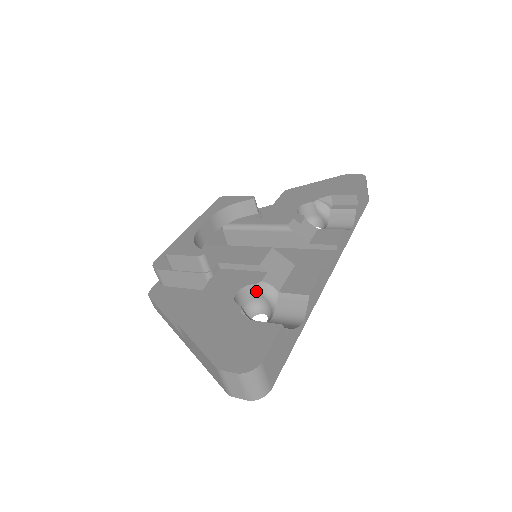
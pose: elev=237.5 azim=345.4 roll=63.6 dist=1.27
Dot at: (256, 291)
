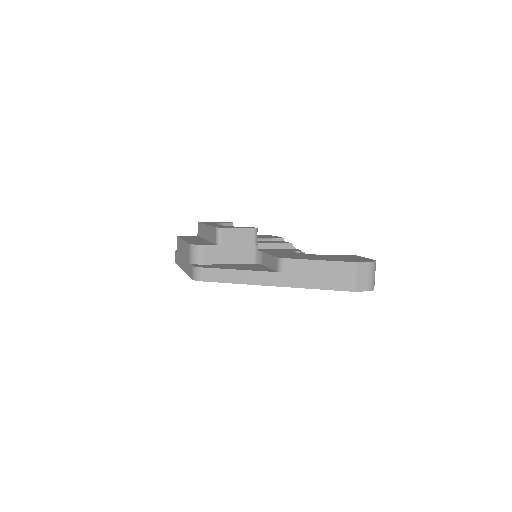
Dot at: occluded
